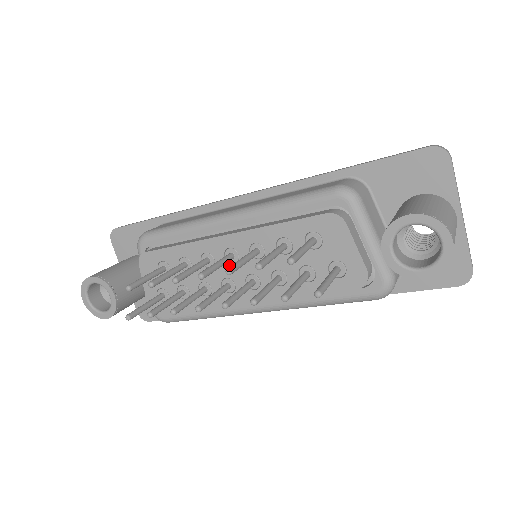
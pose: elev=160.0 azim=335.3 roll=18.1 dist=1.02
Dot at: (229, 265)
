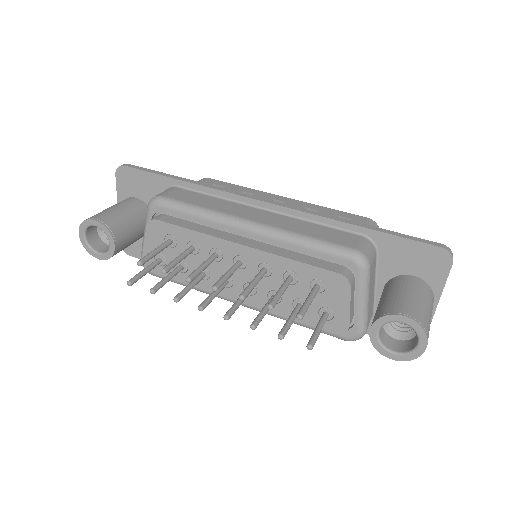
Dot at: occluded
